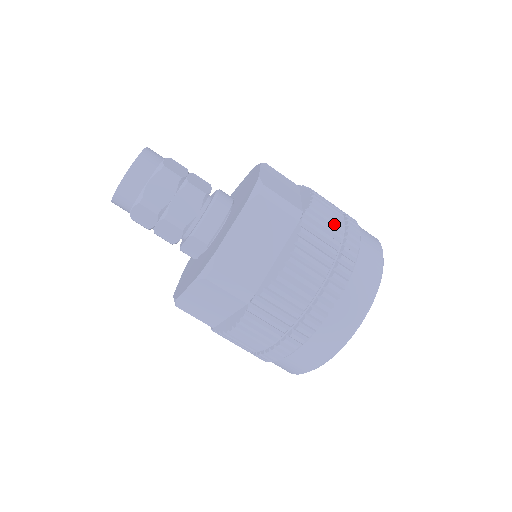
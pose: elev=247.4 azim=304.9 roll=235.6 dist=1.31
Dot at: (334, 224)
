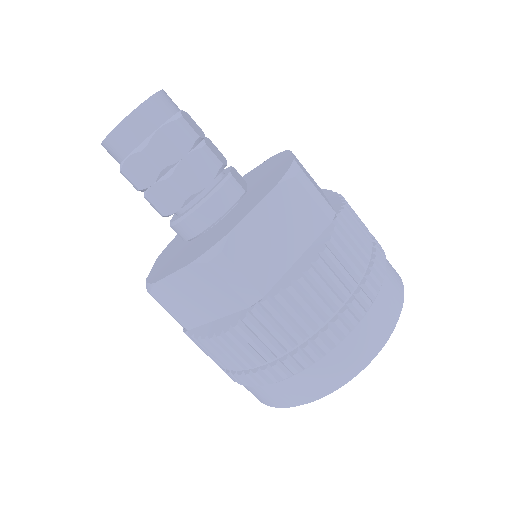
Dot at: (302, 323)
